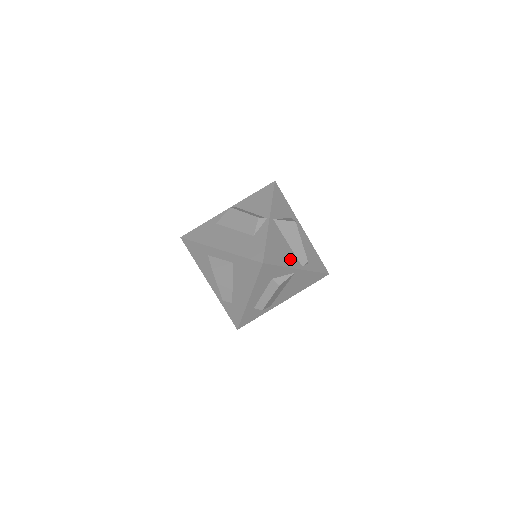
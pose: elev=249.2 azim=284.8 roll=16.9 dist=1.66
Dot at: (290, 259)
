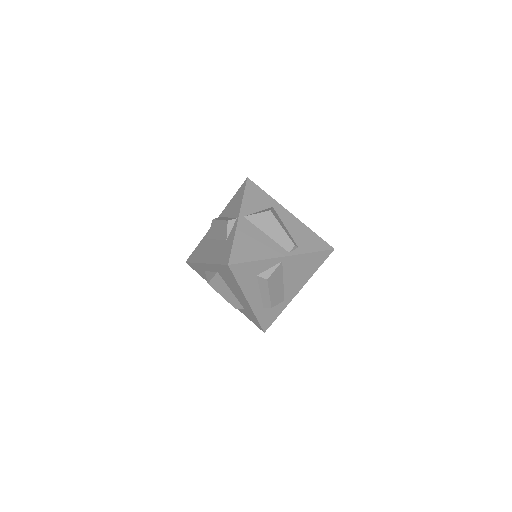
Dot at: (270, 250)
